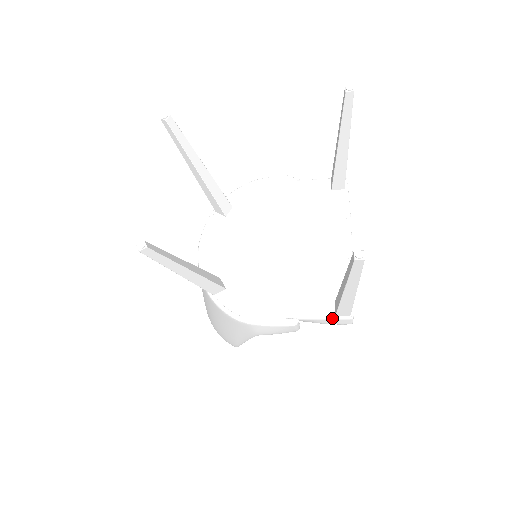
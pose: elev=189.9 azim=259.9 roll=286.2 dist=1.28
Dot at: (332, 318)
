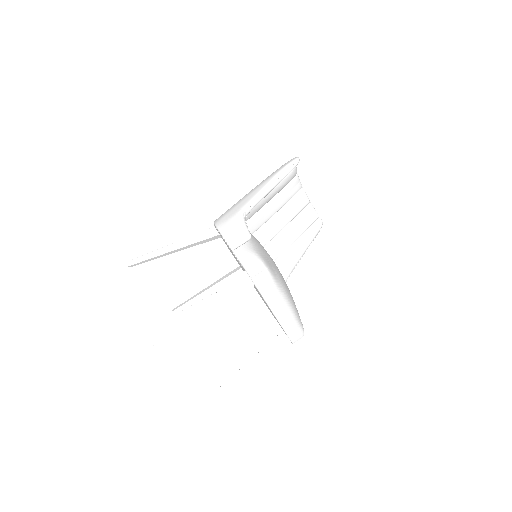
Dot at: occluded
